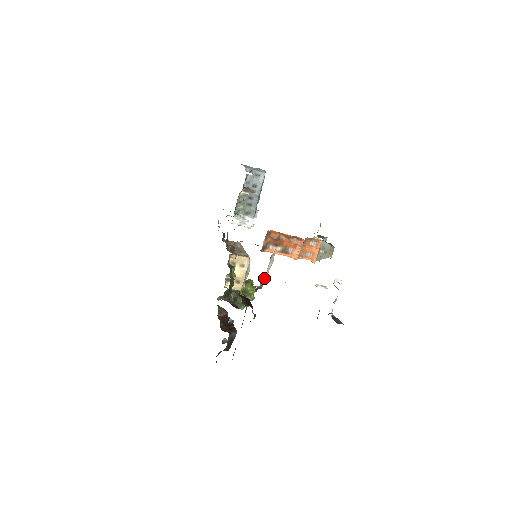
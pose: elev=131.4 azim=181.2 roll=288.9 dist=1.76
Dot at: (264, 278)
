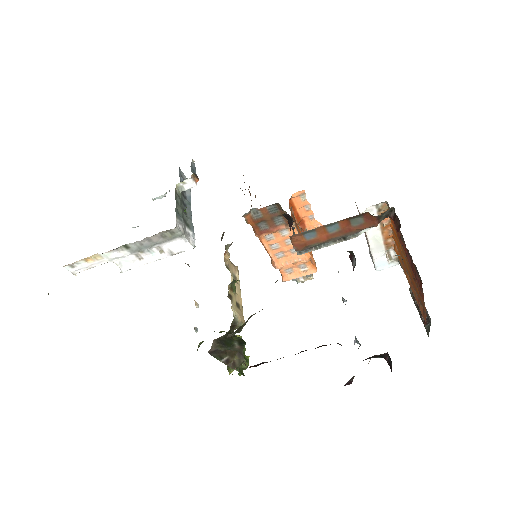
Dot at: occluded
